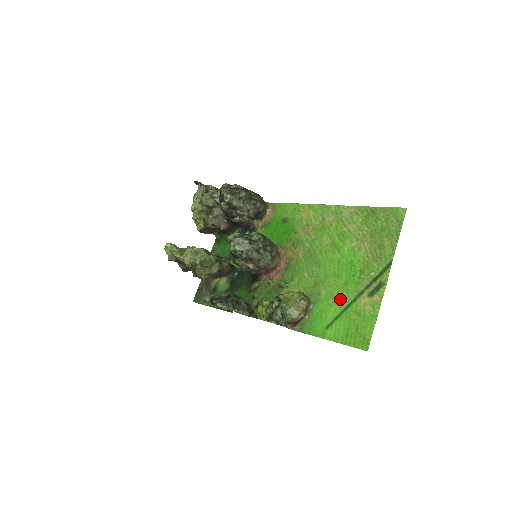
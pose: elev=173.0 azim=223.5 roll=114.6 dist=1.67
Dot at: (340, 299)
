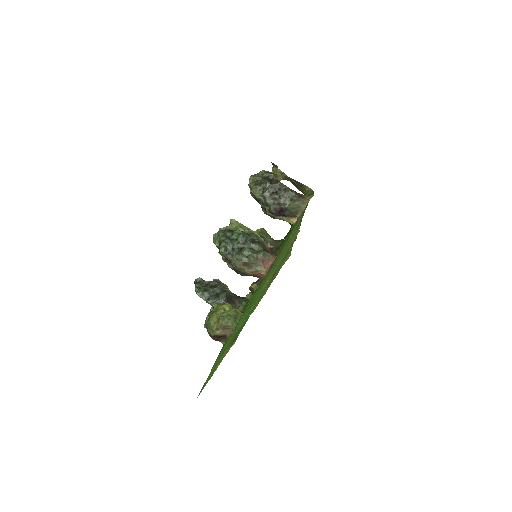
Dot at: (233, 335)
